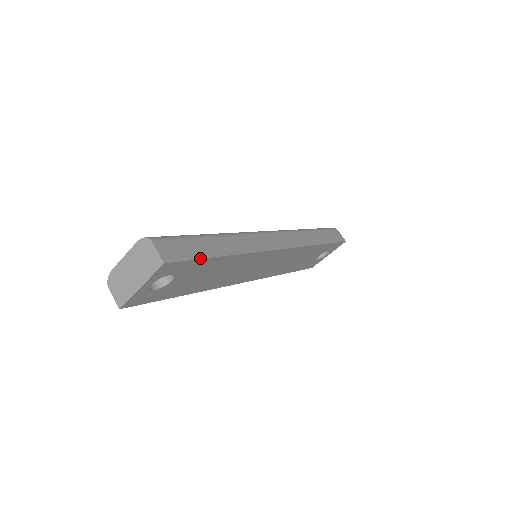
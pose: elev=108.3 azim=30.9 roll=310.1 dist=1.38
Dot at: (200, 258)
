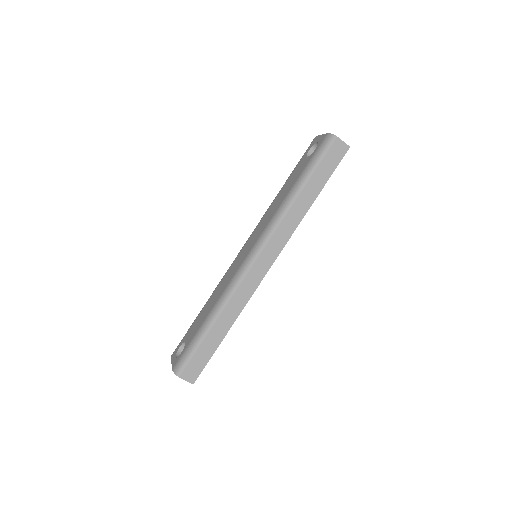
Dot at: occluded
